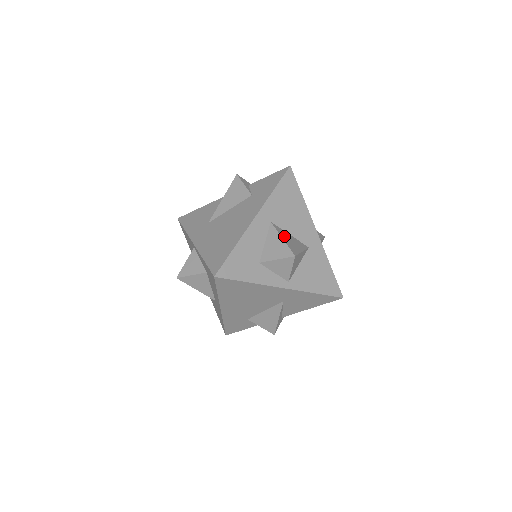
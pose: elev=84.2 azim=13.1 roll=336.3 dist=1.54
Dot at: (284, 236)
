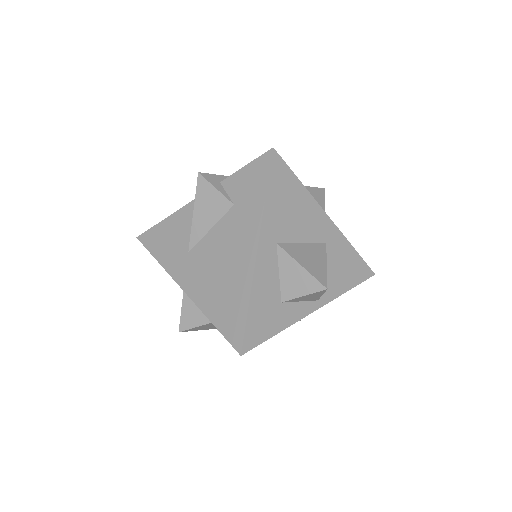
Dot at: (300, 257)
